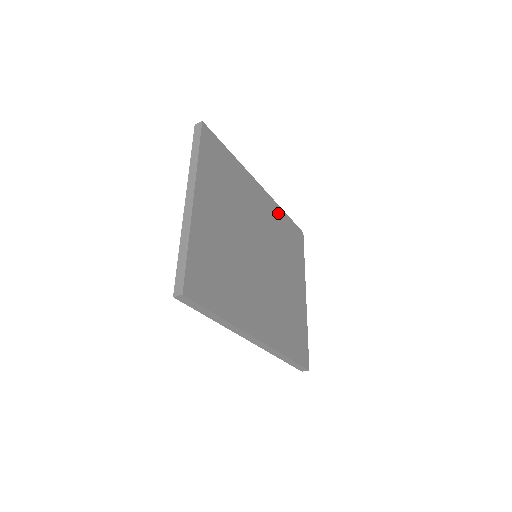
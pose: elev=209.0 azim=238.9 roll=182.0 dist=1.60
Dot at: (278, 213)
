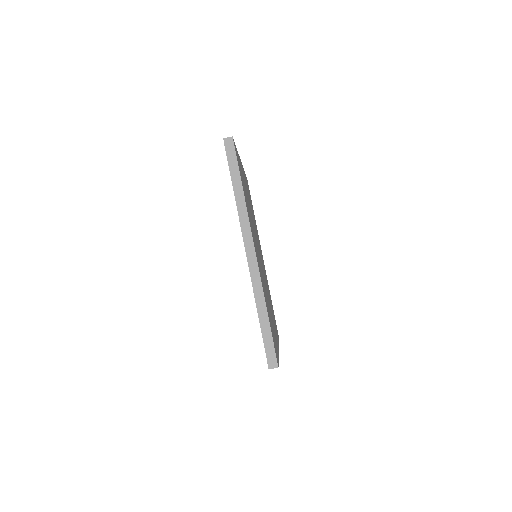
Dot at: occluded
